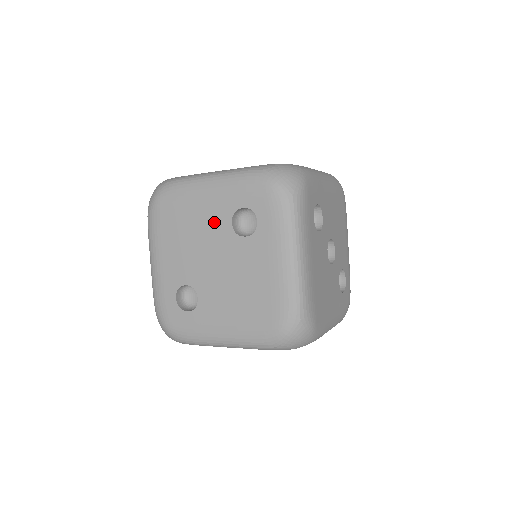
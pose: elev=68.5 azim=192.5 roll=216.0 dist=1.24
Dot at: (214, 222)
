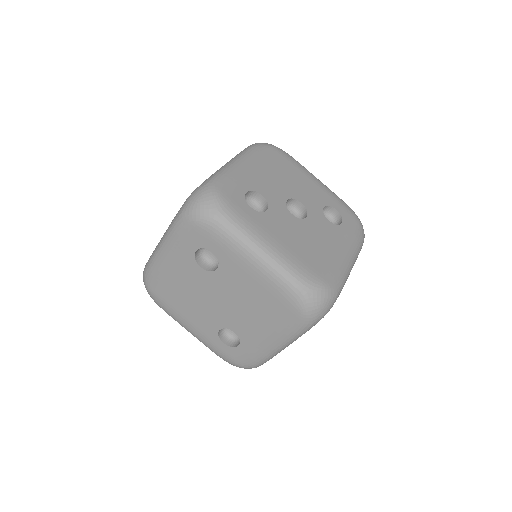
Dot at: (191, 276)
